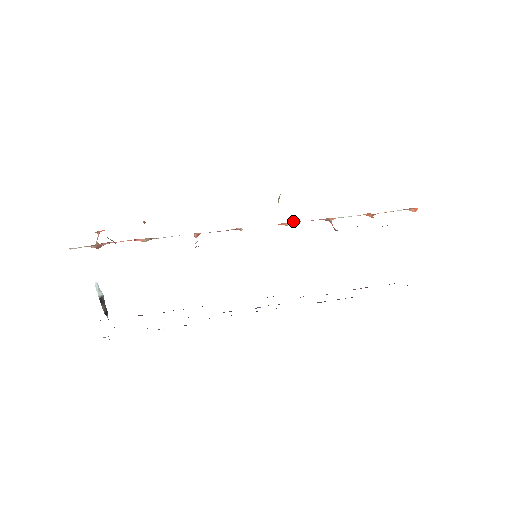
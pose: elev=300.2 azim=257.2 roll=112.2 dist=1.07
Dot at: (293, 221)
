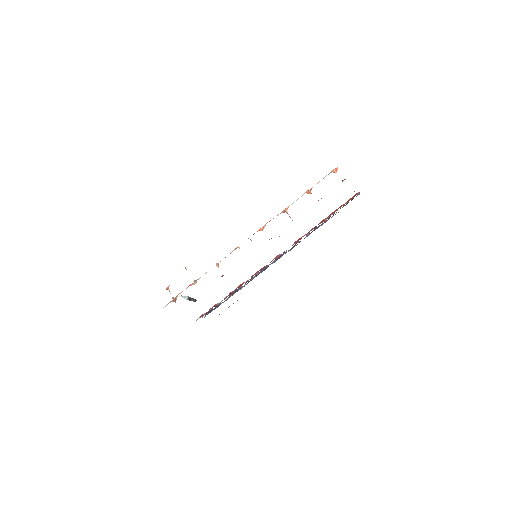
Dot at: (265, 224)
